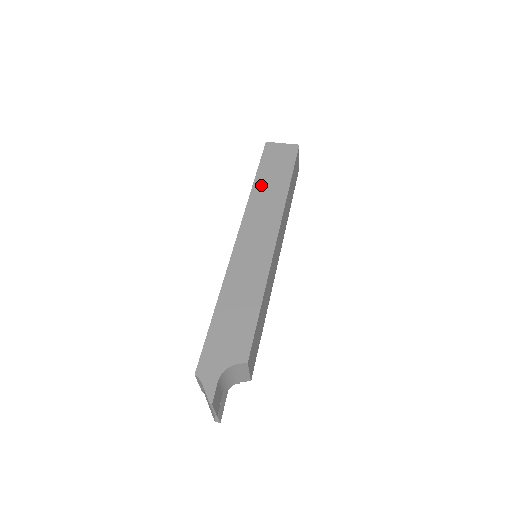
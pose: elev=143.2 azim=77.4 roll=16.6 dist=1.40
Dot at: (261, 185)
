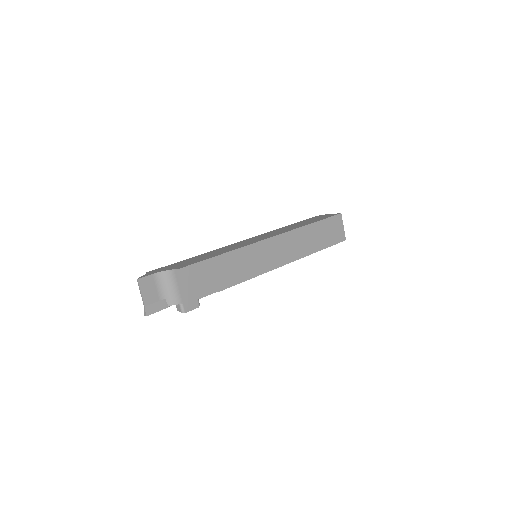
Dot at: occluded
